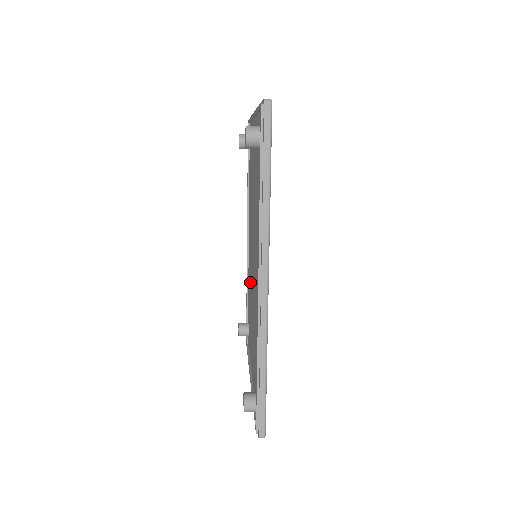
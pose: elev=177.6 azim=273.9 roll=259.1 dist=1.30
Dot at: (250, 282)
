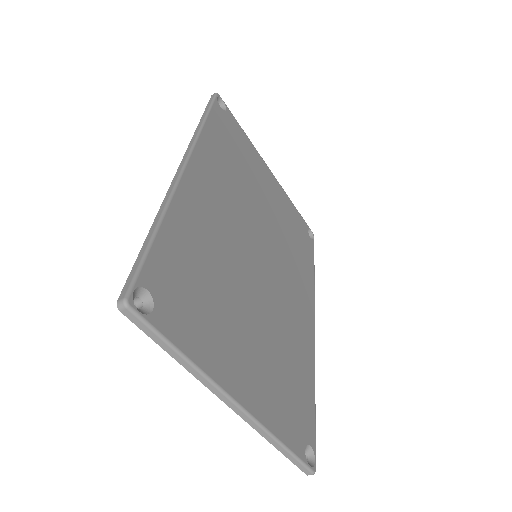
Dot at: occluded
